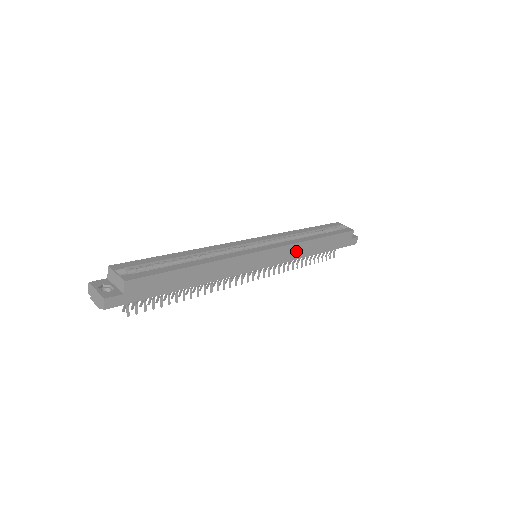
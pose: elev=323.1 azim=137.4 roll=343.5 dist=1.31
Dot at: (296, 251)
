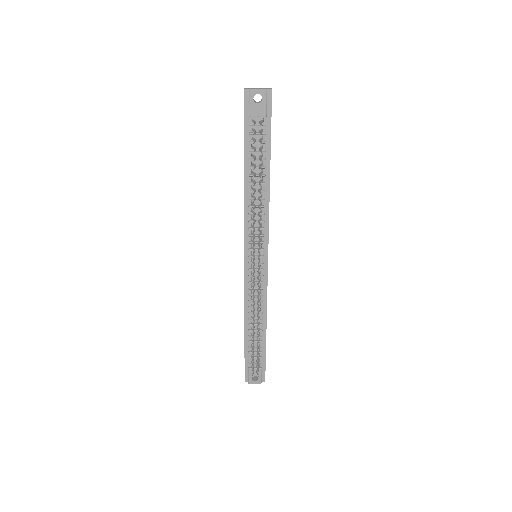
Dot at: occluded
